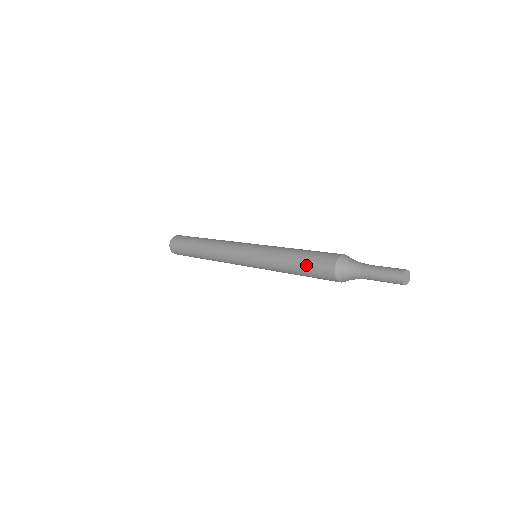
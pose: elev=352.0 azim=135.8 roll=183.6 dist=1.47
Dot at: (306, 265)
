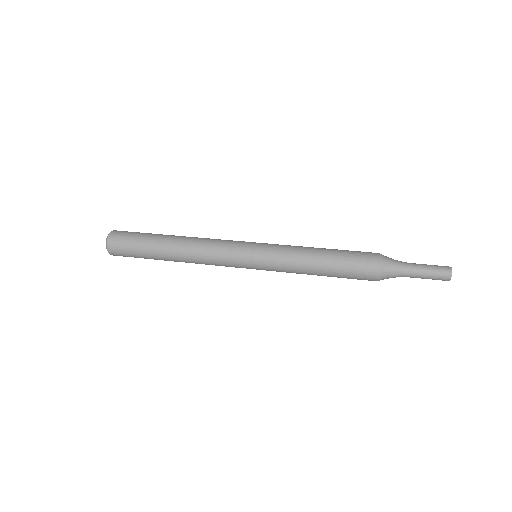
Dot at: occluded
